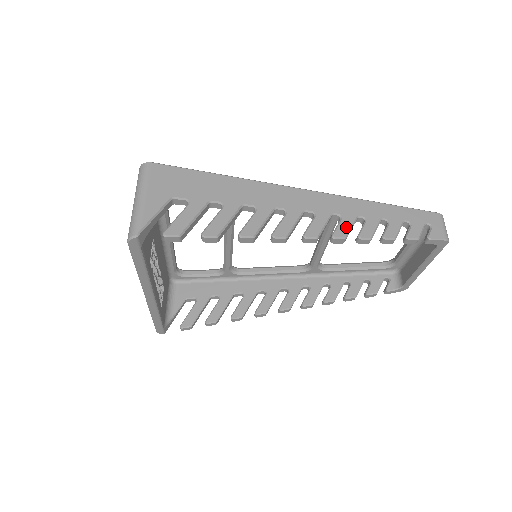
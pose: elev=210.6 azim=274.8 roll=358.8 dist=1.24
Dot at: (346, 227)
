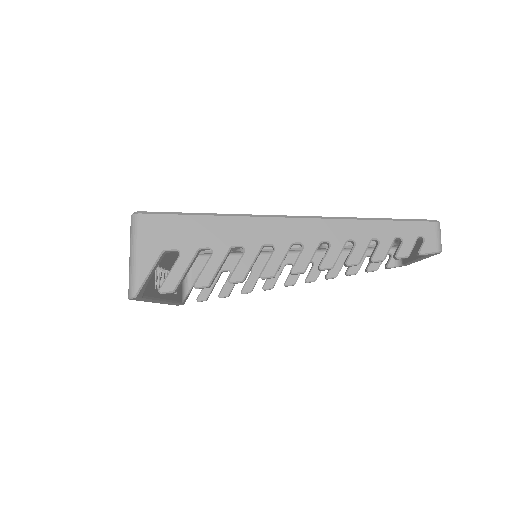
Dot at: (334, 255)
